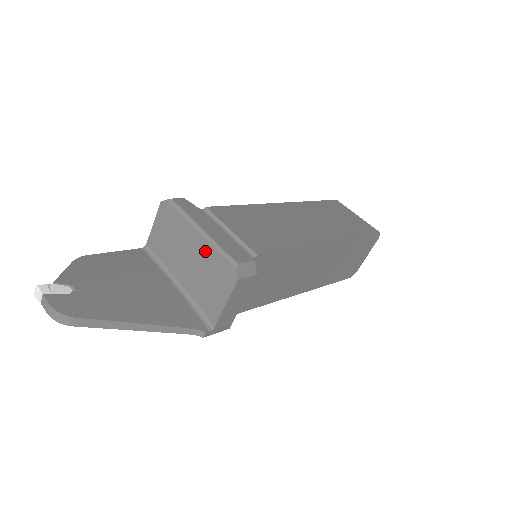
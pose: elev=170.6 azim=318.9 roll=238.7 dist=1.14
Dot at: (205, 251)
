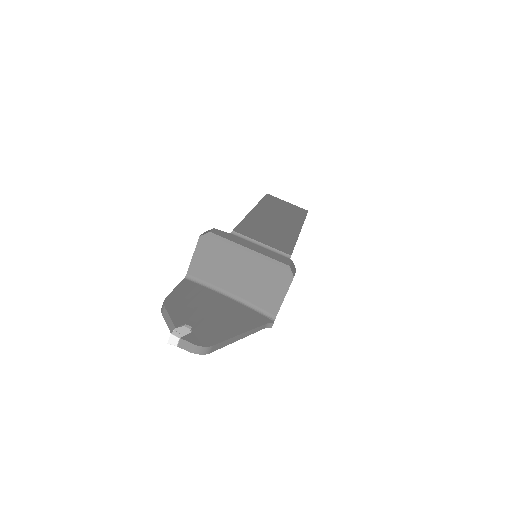
Dot at: (257, 264)
